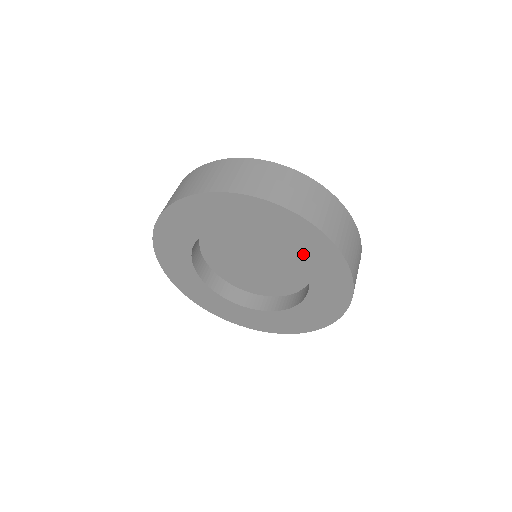
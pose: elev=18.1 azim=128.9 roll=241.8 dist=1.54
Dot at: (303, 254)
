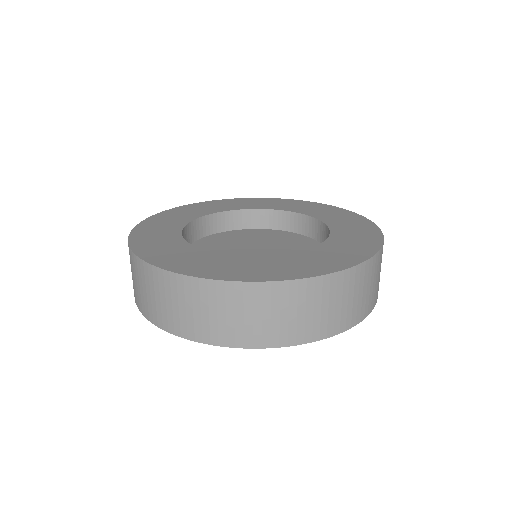
Dot at: occluded
